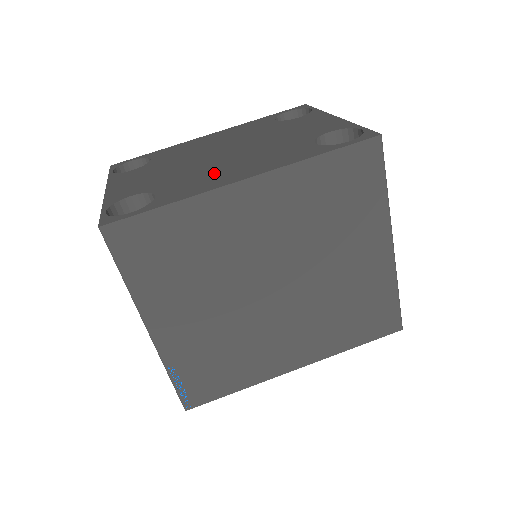
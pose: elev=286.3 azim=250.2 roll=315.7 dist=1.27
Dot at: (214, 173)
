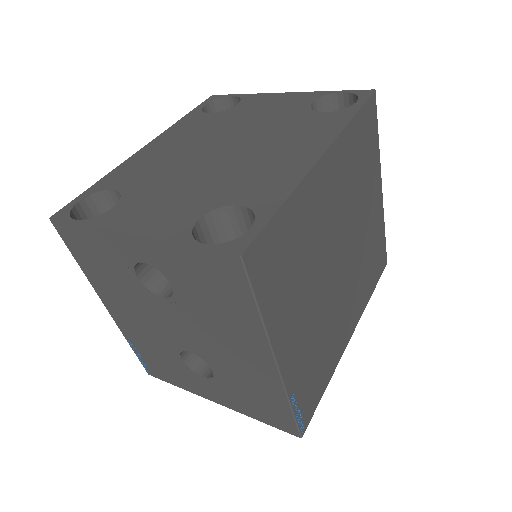
Dot at: (266, 164)
